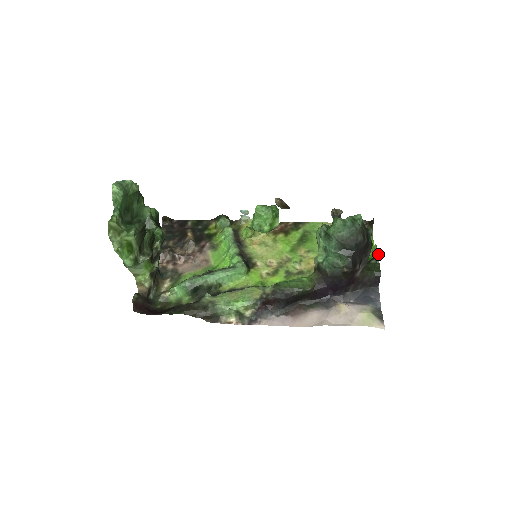
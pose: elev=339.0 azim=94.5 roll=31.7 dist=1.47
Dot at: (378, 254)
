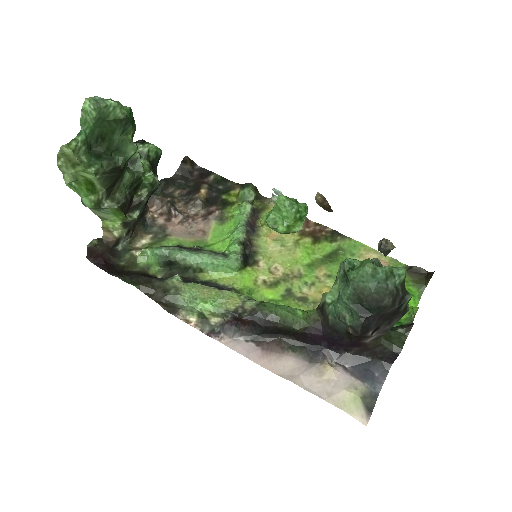
Dot at: (412, 324)
